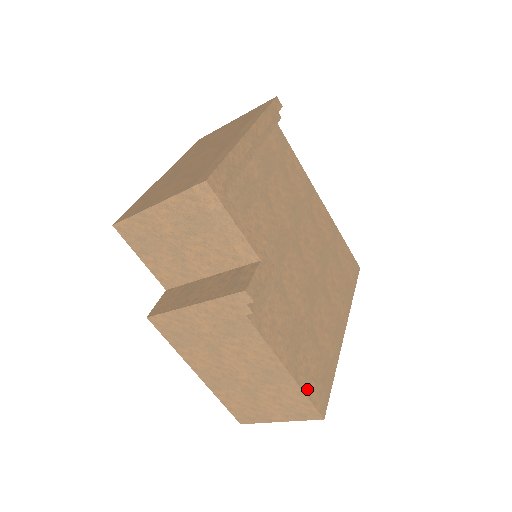
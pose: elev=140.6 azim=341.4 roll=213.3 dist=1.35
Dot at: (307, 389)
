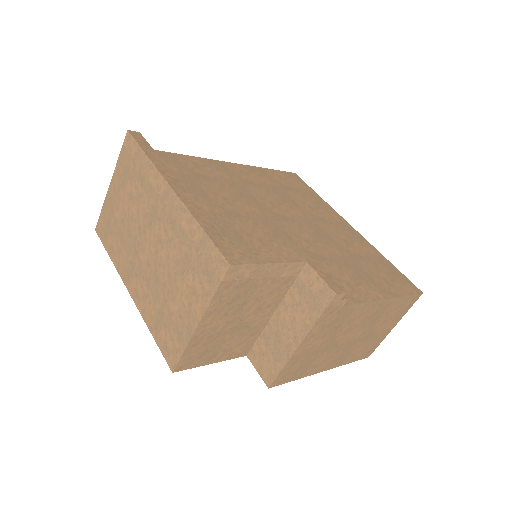
Dot at: (401, 292)
